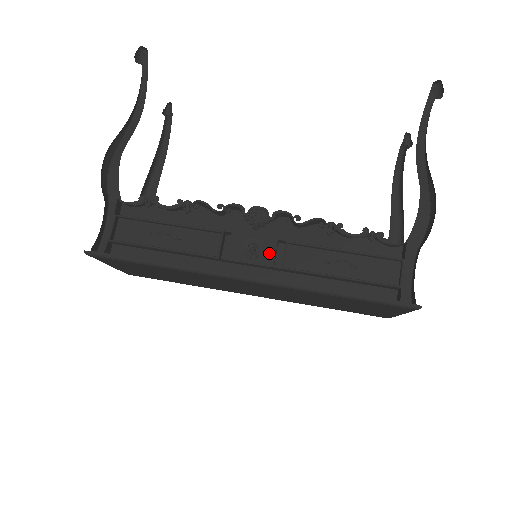
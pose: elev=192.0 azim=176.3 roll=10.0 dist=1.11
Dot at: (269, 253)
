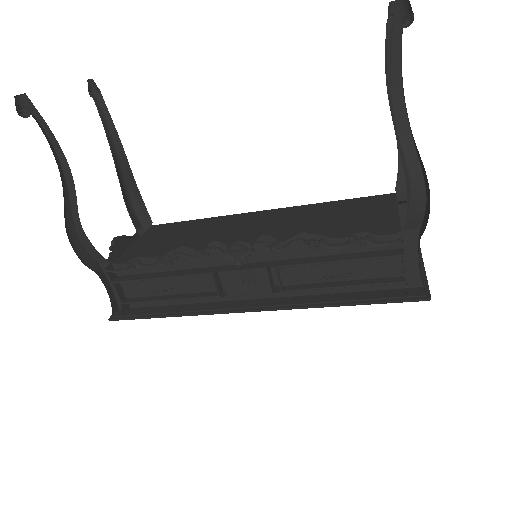
Dot at: (263, 281)
